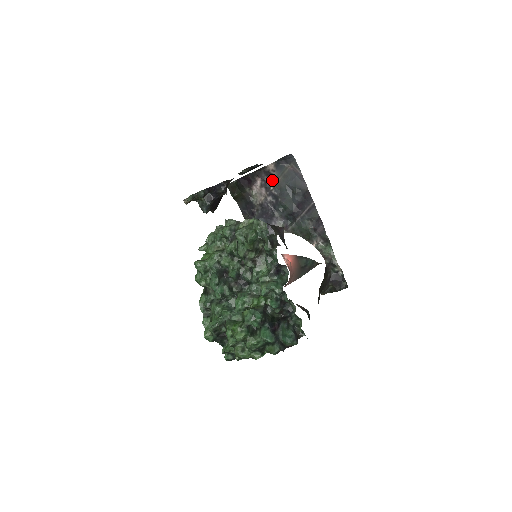
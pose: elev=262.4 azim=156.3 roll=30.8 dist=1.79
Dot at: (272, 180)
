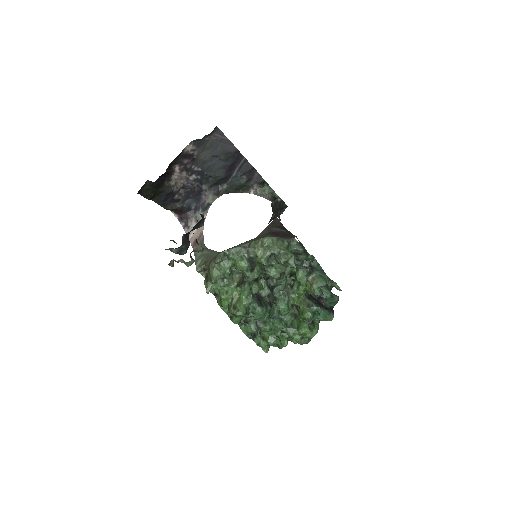
Dot at: (193, 160)
